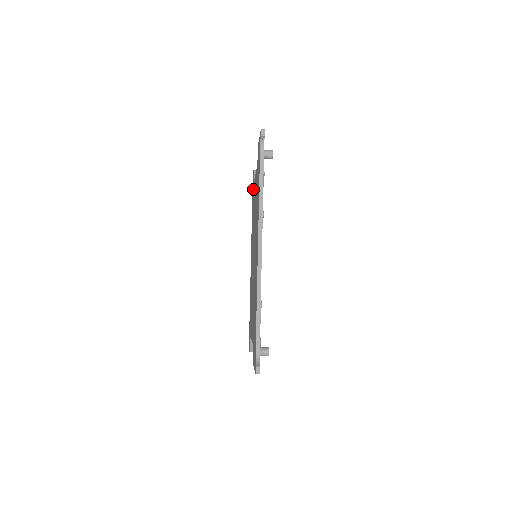
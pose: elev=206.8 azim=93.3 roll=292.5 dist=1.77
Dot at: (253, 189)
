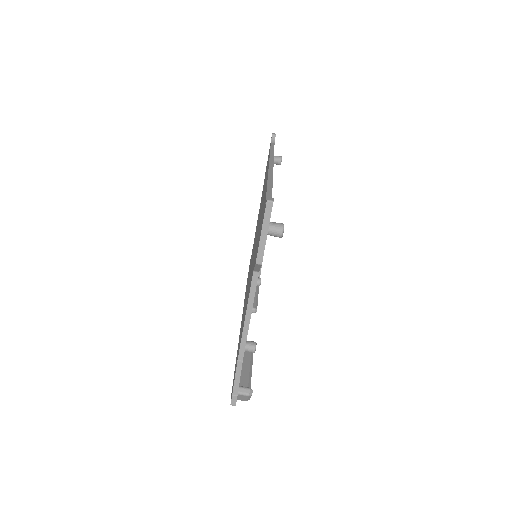
Dot at: occluded
